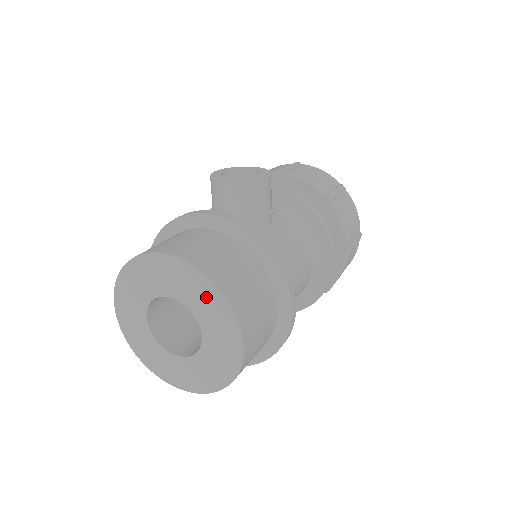
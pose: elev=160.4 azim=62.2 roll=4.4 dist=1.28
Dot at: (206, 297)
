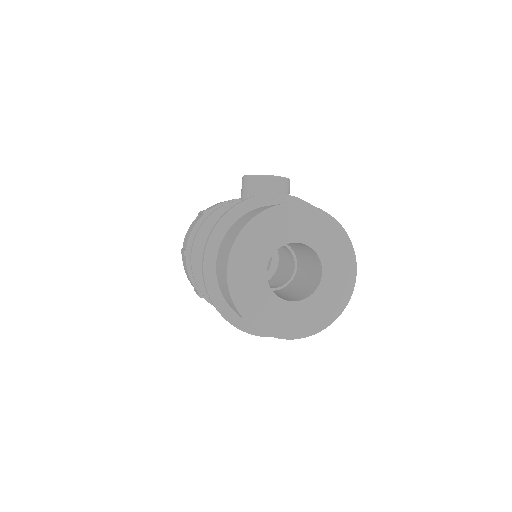
Dot at: (332, 236)
